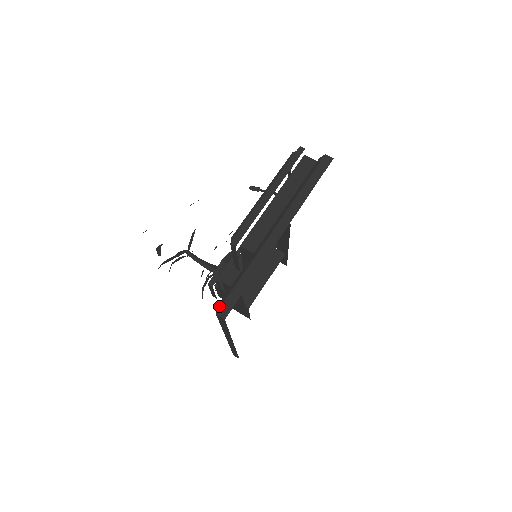
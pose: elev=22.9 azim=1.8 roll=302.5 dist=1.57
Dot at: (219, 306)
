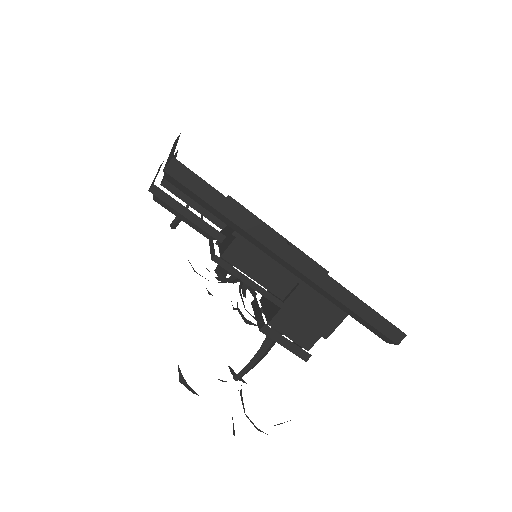
Dot at: (164, 173)
